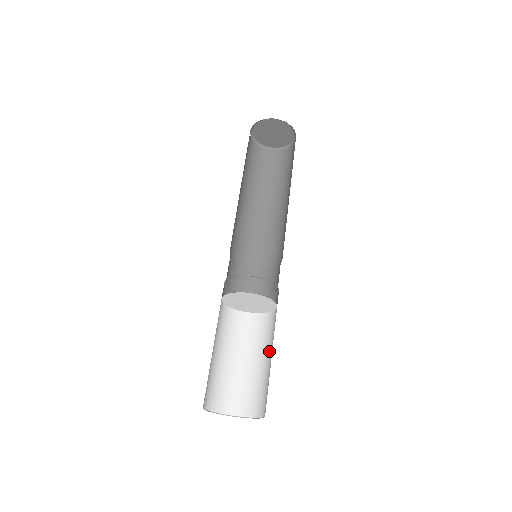
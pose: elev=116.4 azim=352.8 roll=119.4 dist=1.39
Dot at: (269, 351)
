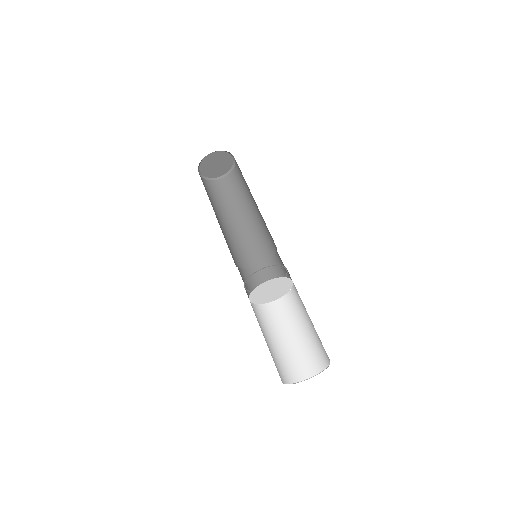
Dot at: occluded
